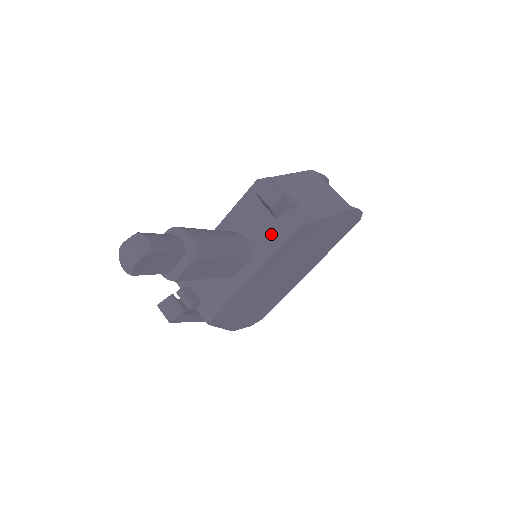
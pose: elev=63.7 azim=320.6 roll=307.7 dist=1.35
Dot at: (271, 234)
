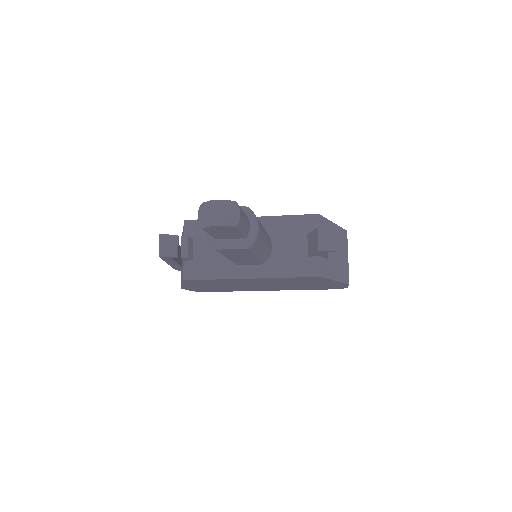
Dot at: (294, 262)
